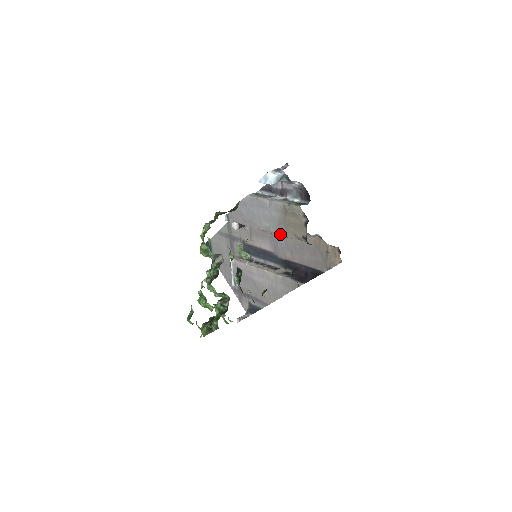
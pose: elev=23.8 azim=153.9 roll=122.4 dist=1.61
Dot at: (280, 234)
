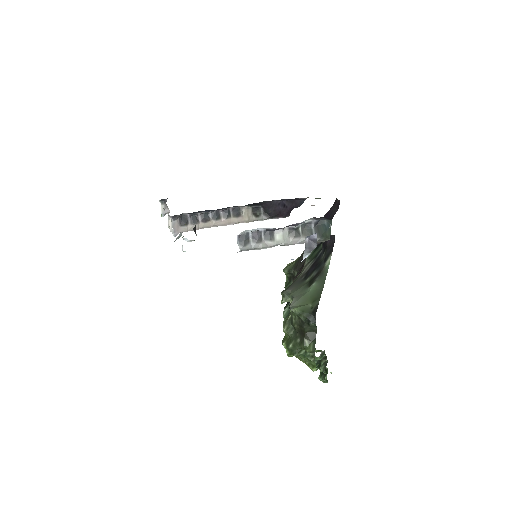
Dot at: occluded
